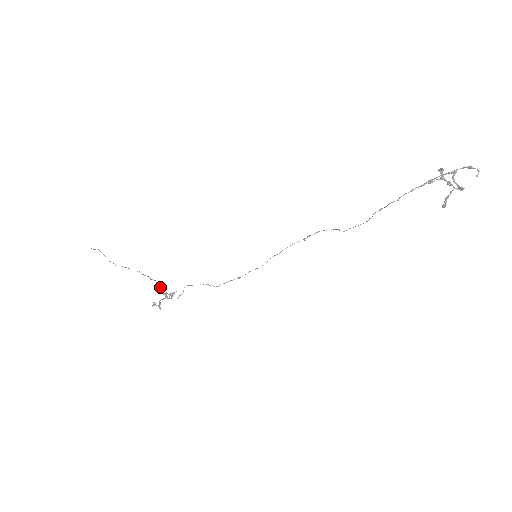
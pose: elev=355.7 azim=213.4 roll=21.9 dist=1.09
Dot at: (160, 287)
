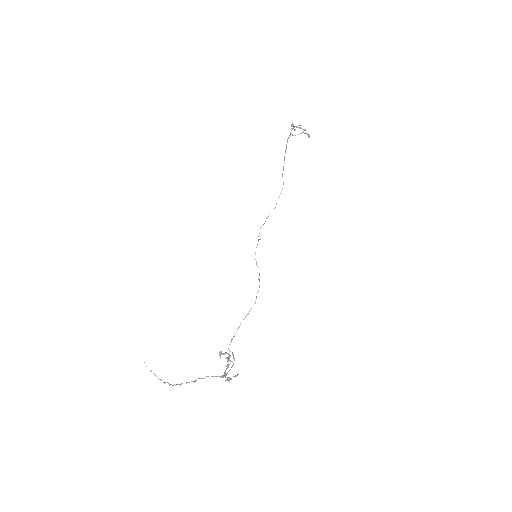
Dot at: occluded
